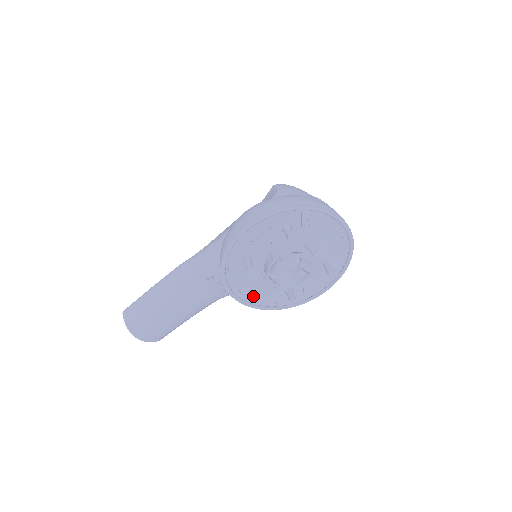
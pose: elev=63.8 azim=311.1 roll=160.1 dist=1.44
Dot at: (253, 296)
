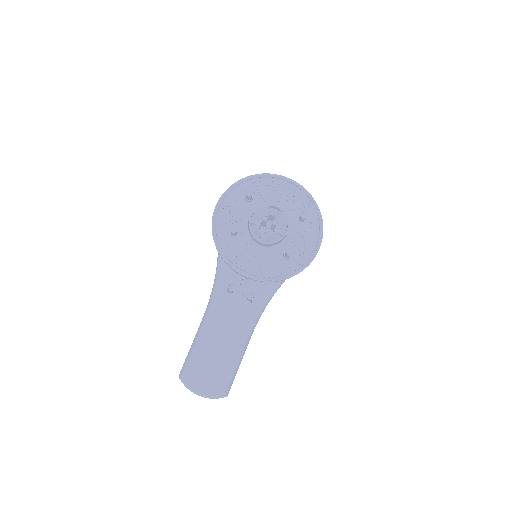
Dot at: (258, 269)
